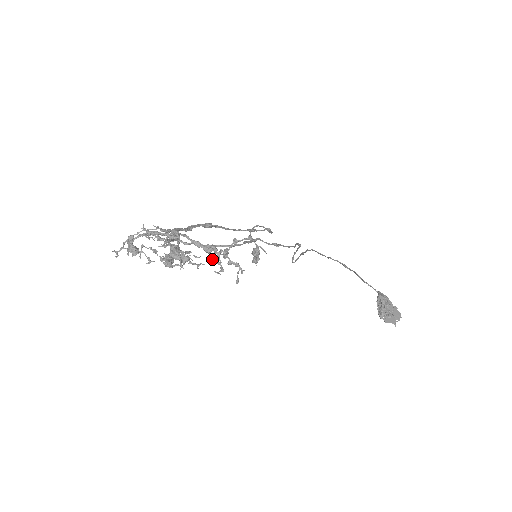
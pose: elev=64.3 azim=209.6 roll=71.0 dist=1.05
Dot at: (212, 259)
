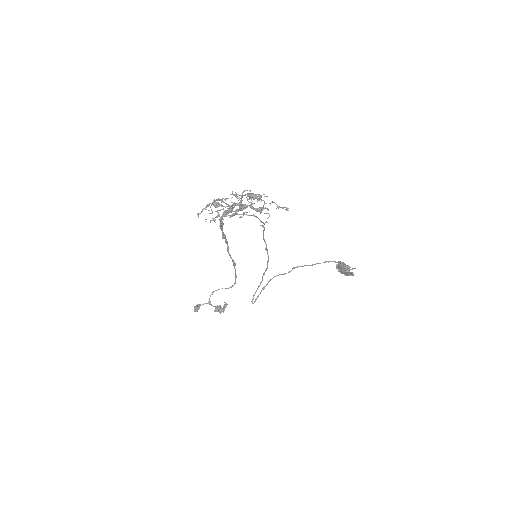
Dot at: occluded
